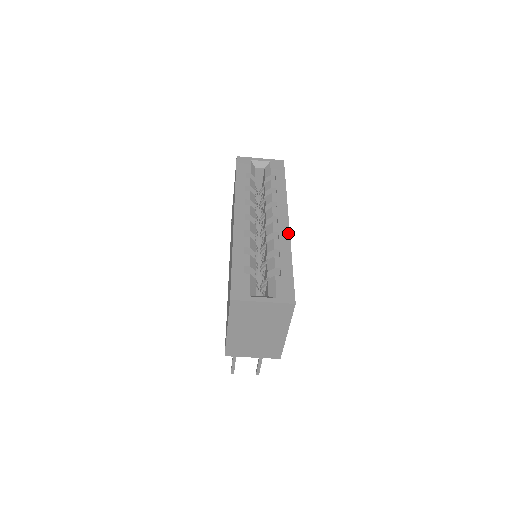
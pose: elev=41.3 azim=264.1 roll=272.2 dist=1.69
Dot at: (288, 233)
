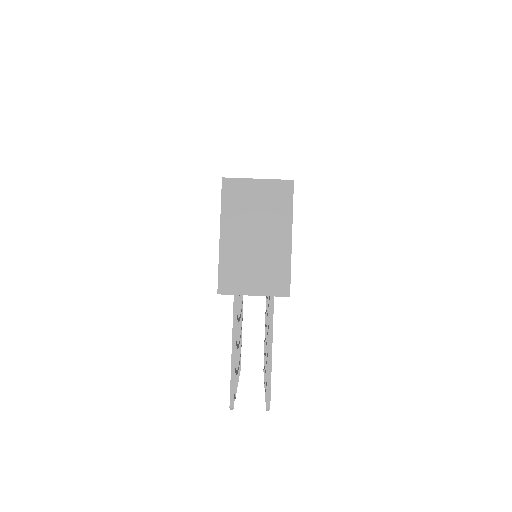
Dot at: occluded
